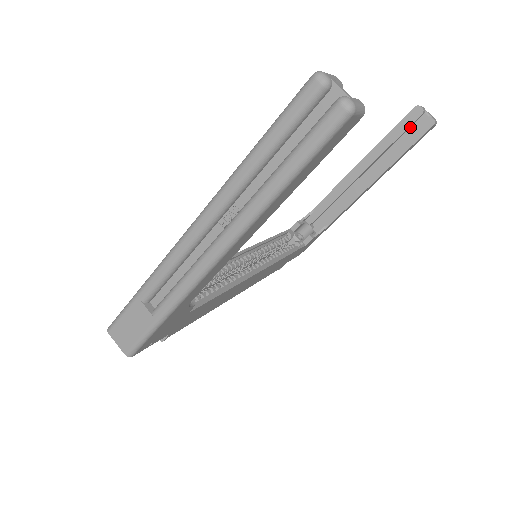
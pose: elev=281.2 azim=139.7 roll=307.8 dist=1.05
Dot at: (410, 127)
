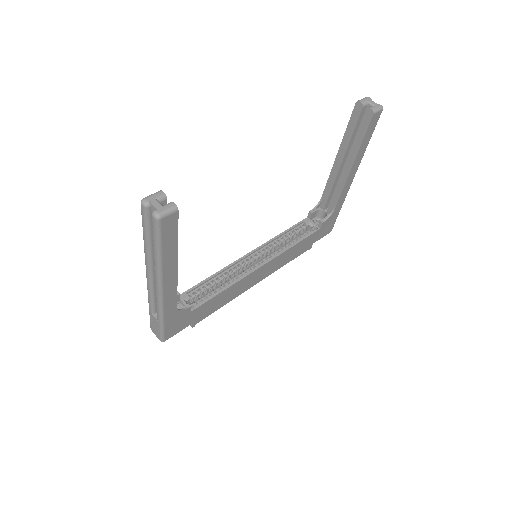
Dot at: (362, 118)
